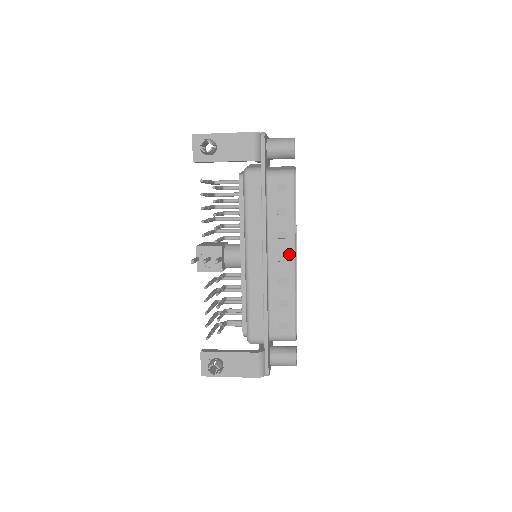
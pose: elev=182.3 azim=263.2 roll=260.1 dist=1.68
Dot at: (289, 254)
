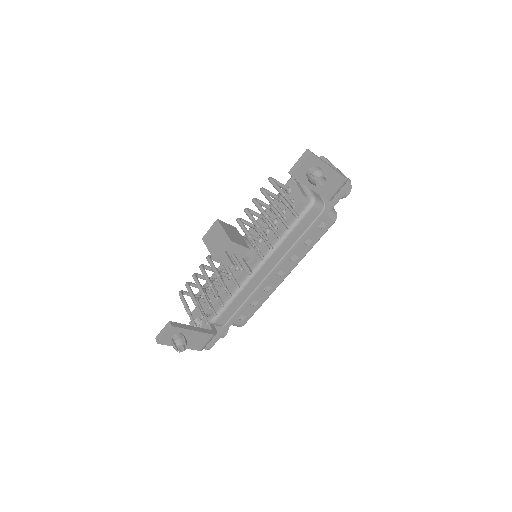
Dot at: (287, 272)
